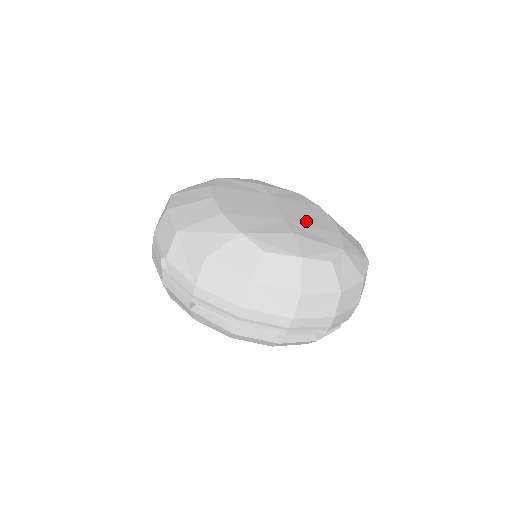
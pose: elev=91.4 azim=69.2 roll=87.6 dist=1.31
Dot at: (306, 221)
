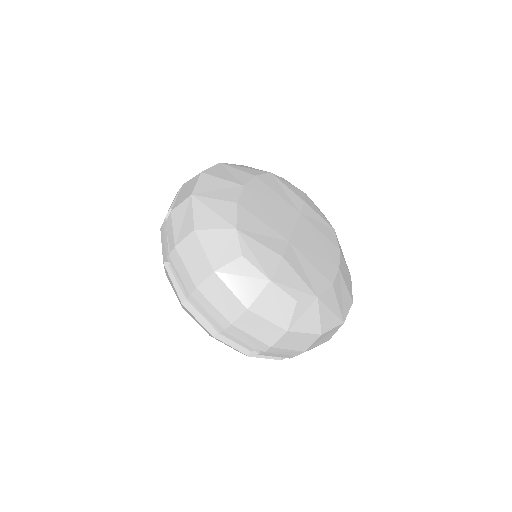
Dot at: (309, 254)
